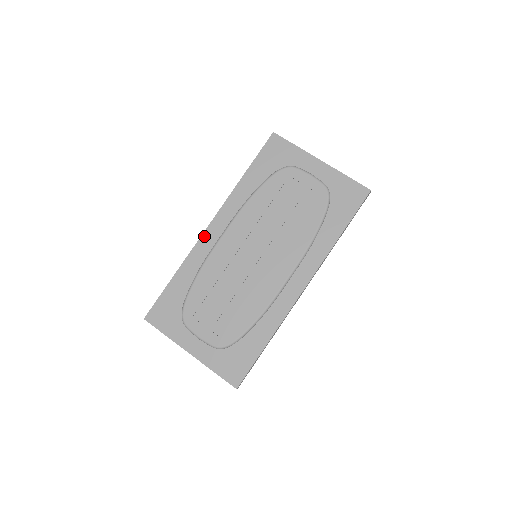
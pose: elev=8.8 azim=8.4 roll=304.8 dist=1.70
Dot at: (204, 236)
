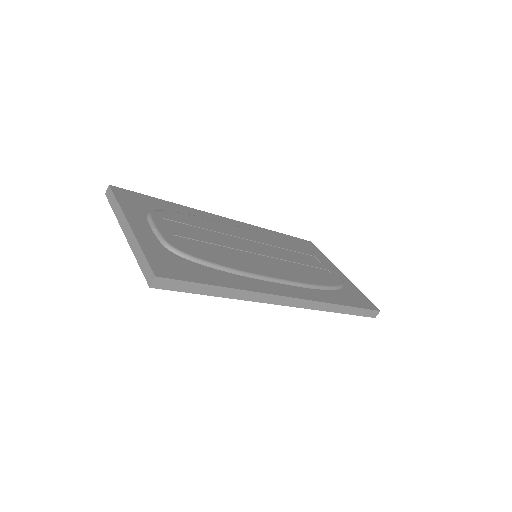
Dot at: (219, 216)
